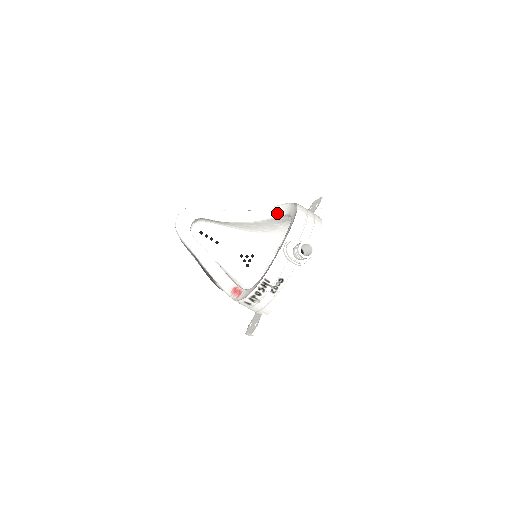
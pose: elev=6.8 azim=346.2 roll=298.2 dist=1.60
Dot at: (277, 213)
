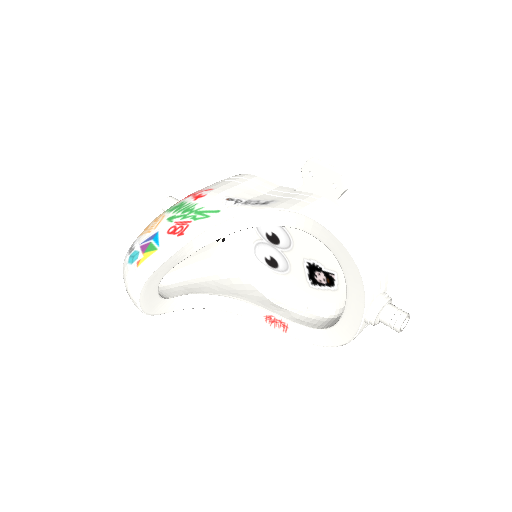
Dot at: (281, 223)
